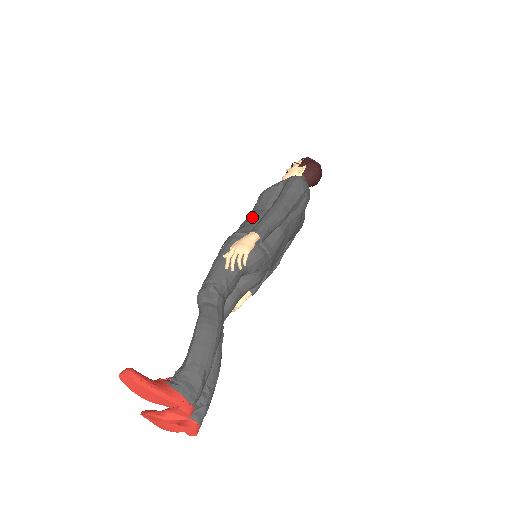
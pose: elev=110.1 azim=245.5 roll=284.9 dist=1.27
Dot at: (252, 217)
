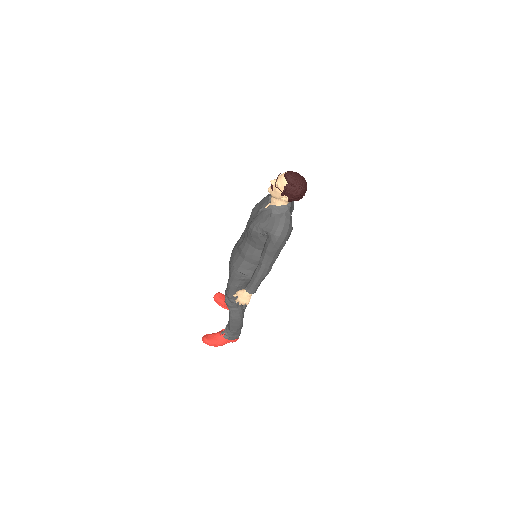
Dot at: (246, 255)
